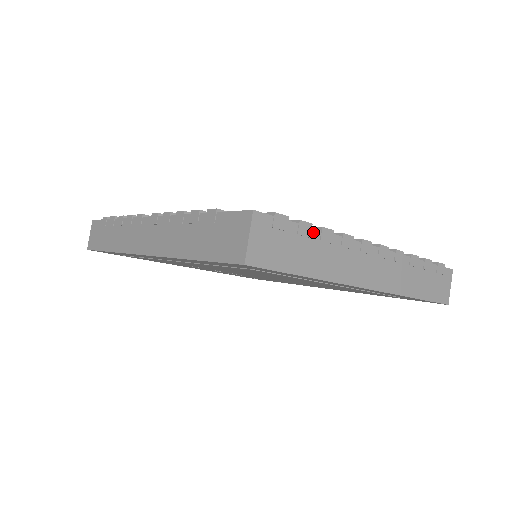
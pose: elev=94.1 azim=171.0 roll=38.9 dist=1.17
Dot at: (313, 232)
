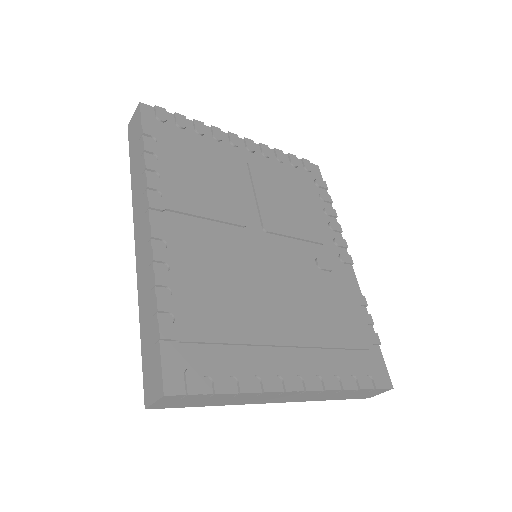
Dot at: (228, 395)
